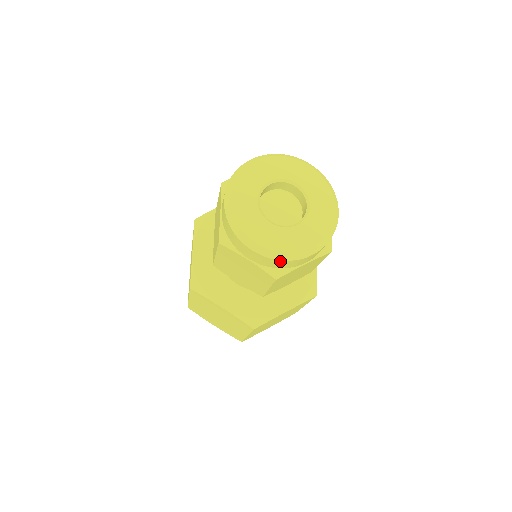
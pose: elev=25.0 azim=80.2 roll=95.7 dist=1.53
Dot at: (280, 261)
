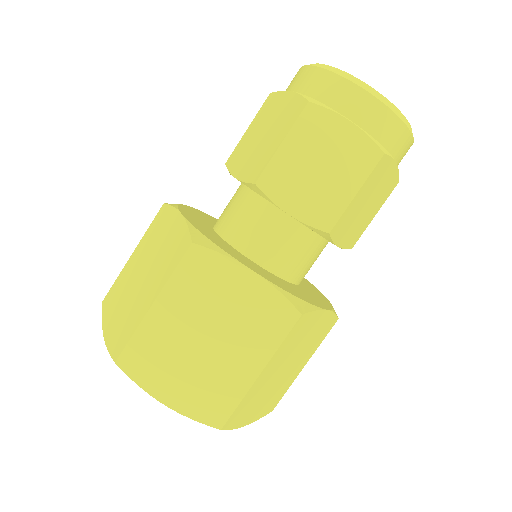
Dot at: (395, 119)
